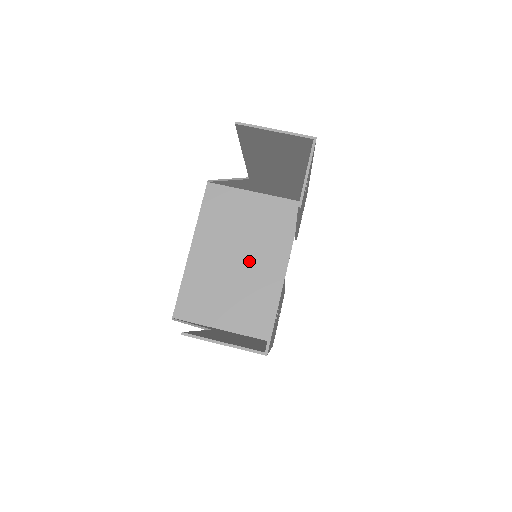
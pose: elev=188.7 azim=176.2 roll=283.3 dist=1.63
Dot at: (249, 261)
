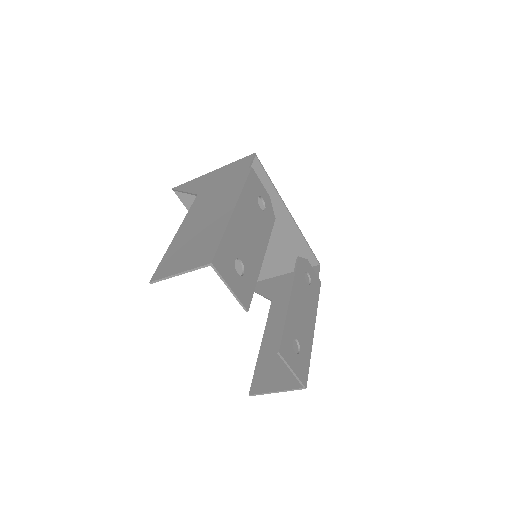
Dot at: occluded
